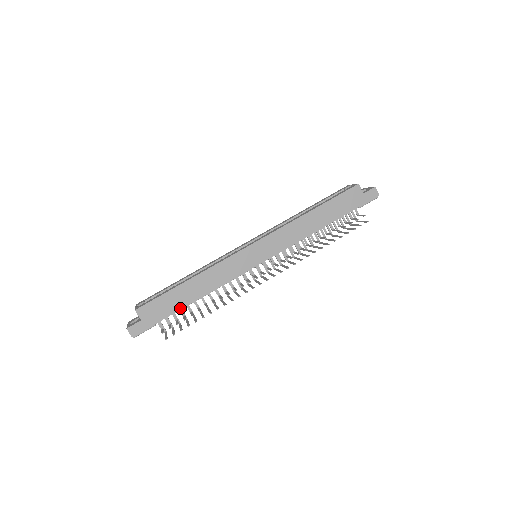
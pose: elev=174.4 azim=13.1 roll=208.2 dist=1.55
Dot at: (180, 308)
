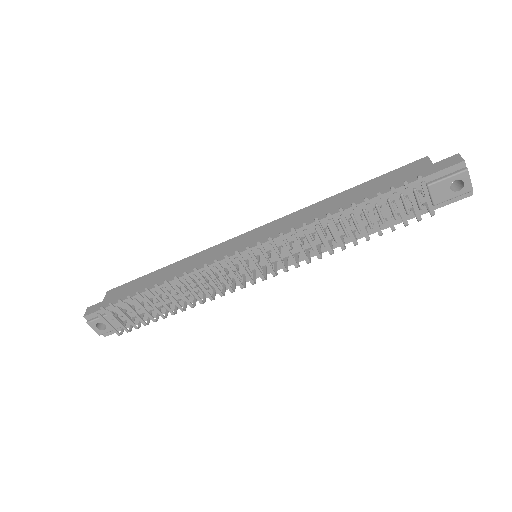
Dot at: occluded
